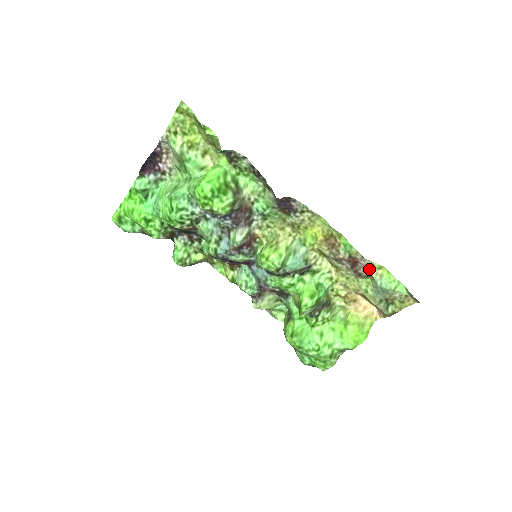
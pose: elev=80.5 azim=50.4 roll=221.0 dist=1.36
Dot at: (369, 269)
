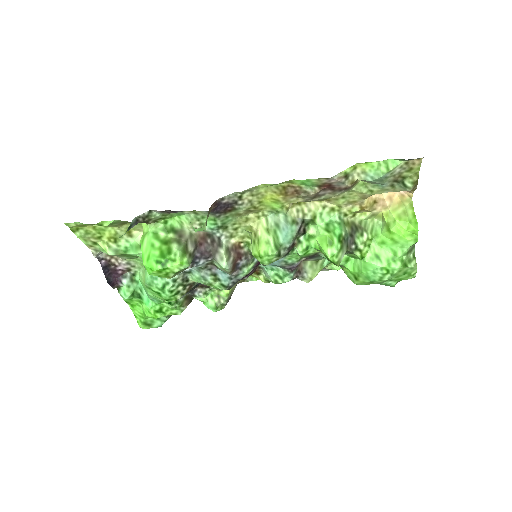
Dot at: (346, 179)
